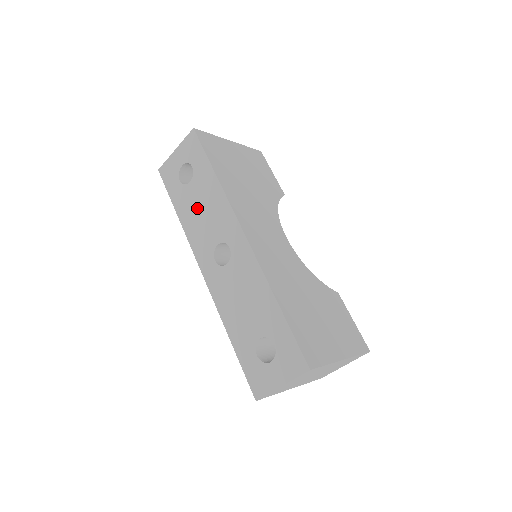
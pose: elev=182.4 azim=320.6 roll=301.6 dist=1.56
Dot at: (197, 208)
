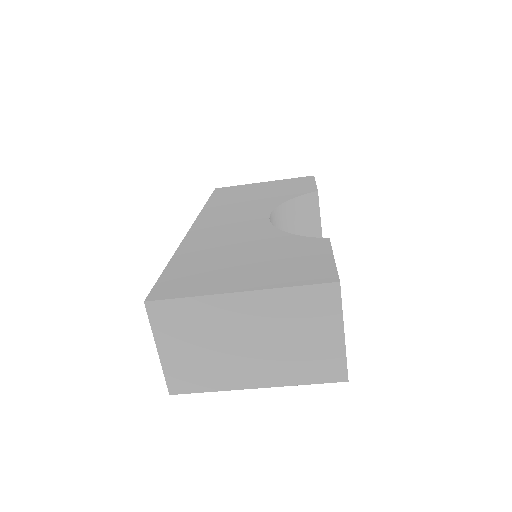
Dot at: occluded
